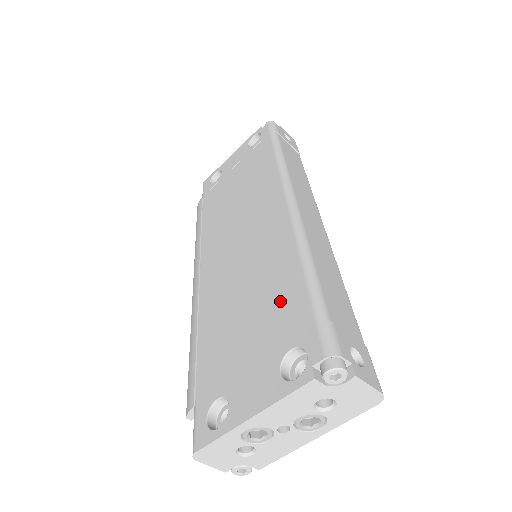
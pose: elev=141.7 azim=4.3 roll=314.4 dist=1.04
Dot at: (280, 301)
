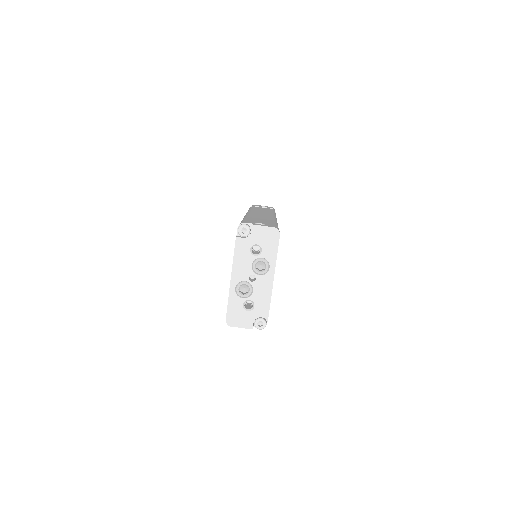
Dot at: occluded
